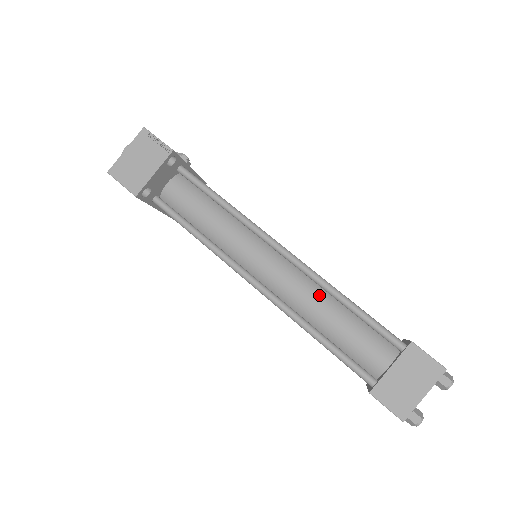
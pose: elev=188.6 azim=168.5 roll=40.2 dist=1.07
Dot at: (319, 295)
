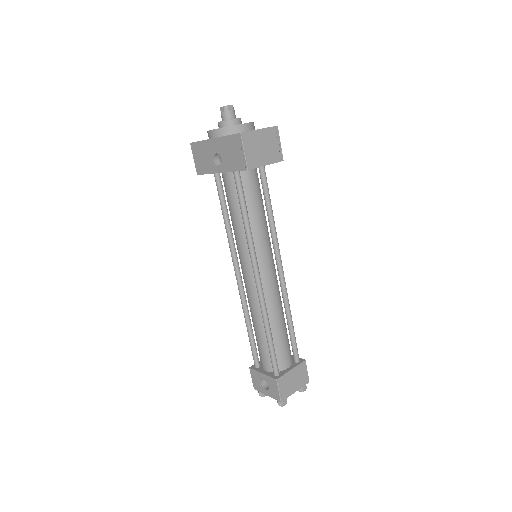
Dot at: (281, 308)
